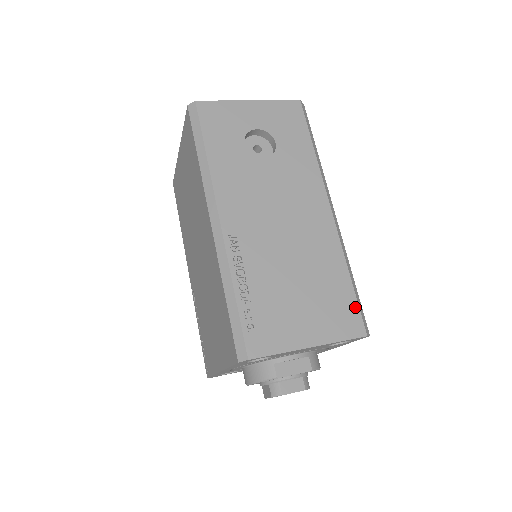
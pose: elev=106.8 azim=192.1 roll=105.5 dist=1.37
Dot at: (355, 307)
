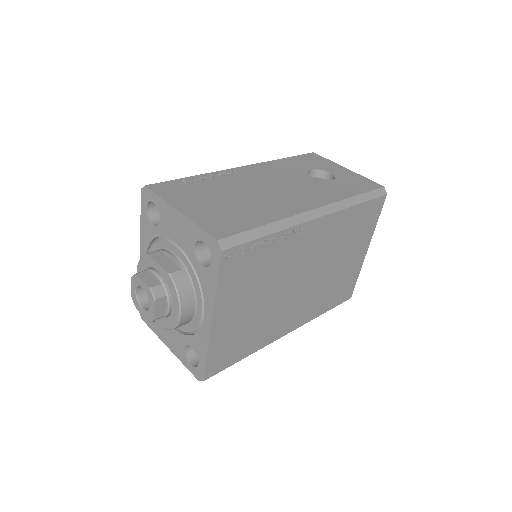
Dot at: (239, 230)
